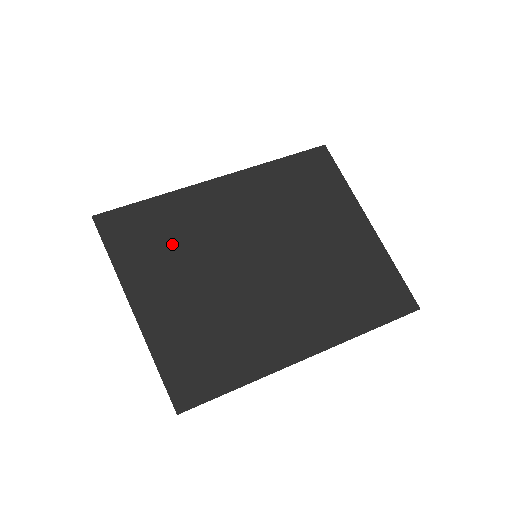
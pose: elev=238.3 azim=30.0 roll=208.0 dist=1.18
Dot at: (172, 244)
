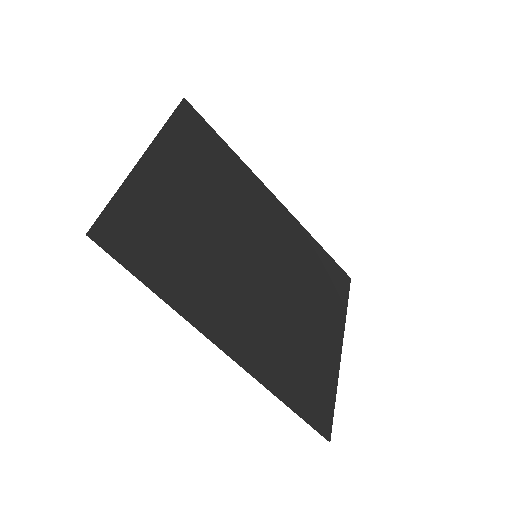
Dot at: (213, 175)
